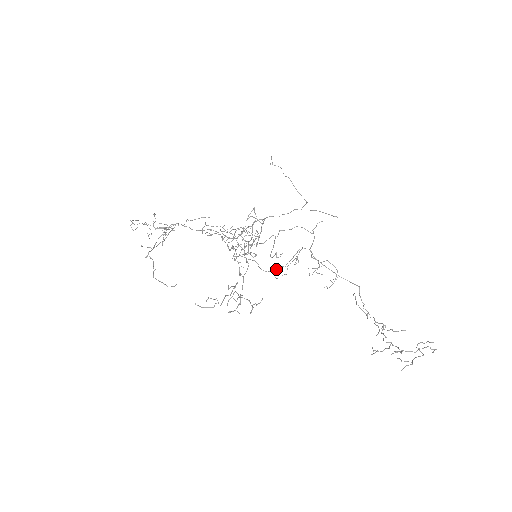
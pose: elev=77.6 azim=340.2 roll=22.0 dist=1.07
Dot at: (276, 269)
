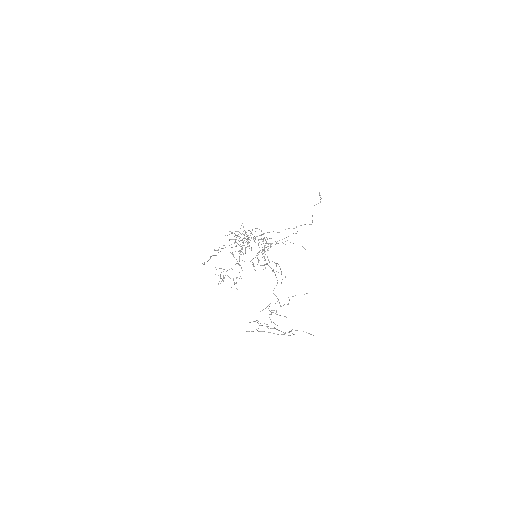
Dot at: (253, 264)
